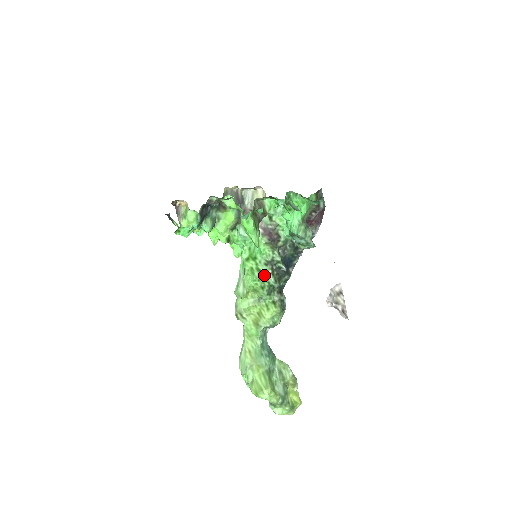
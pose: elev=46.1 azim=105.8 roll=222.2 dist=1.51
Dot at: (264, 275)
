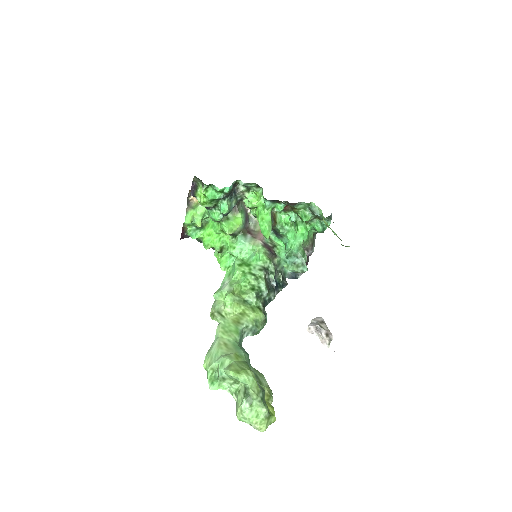
Dot at: (257, 278)
